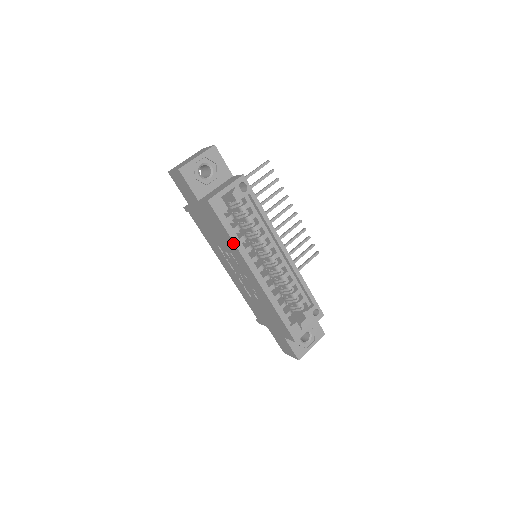
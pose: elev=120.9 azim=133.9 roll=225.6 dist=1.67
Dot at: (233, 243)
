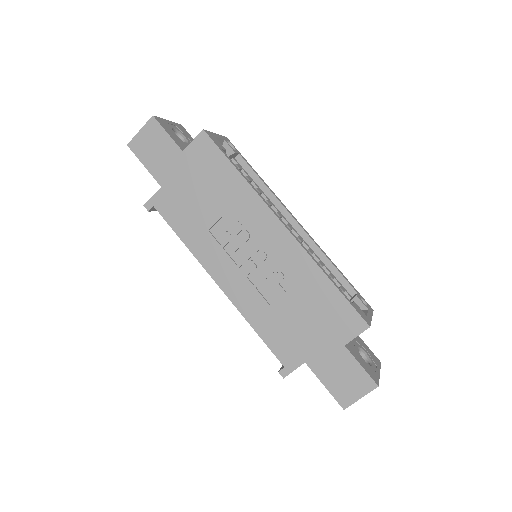
Dot at: (244, 183)
